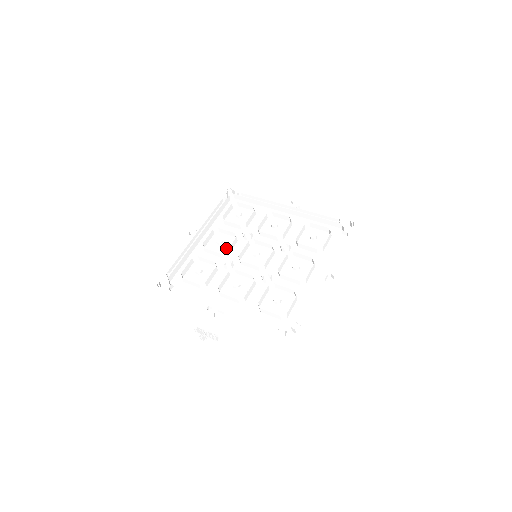
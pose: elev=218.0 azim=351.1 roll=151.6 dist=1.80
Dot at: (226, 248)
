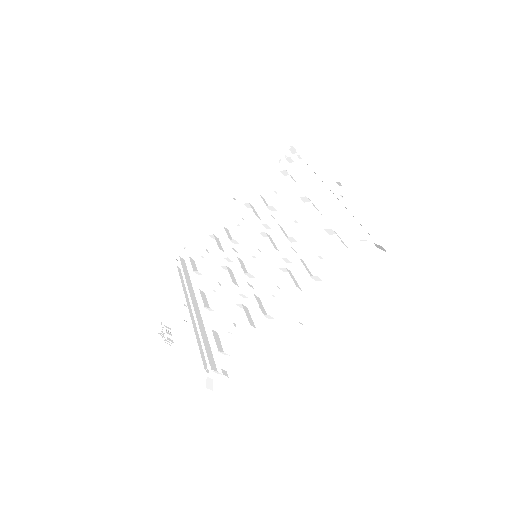
Dot at: occluded
